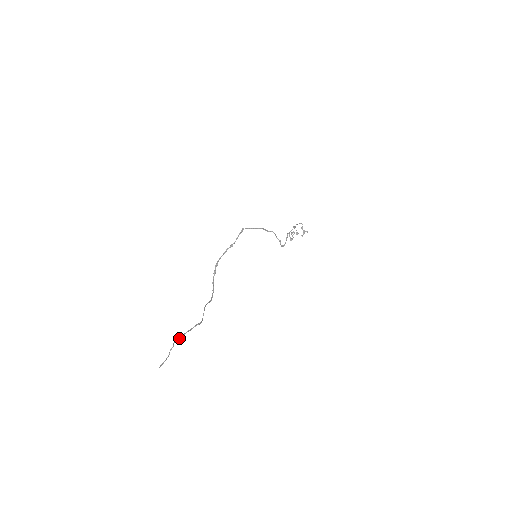
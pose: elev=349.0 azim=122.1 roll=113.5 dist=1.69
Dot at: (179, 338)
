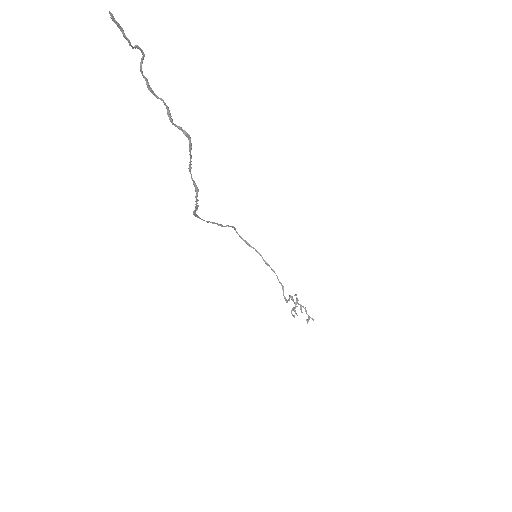
Dot at: (150, 88)
